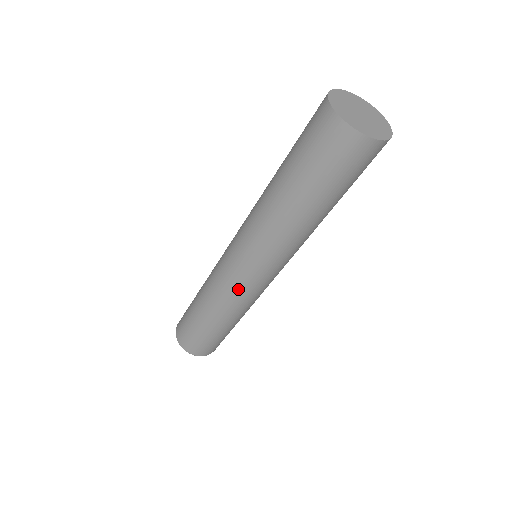
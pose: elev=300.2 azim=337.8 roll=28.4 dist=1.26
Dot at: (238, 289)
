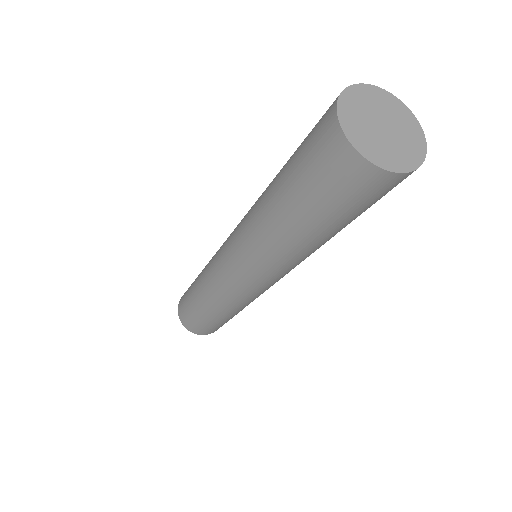
Dot at: (218, 275)
